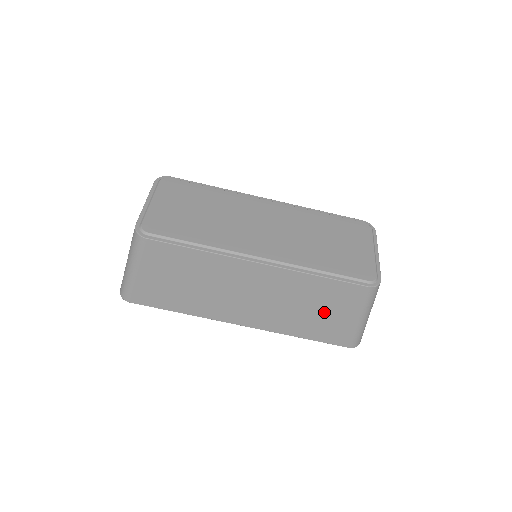
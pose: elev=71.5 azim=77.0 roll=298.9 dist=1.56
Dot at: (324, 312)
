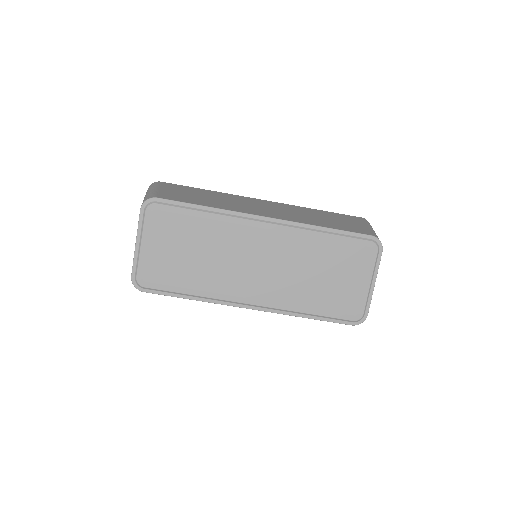
Dot at: occluded
